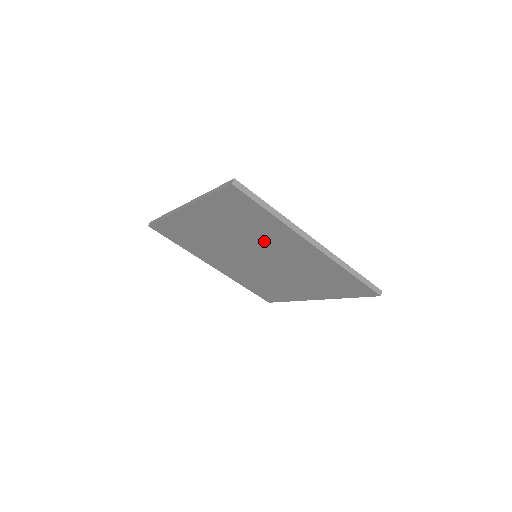
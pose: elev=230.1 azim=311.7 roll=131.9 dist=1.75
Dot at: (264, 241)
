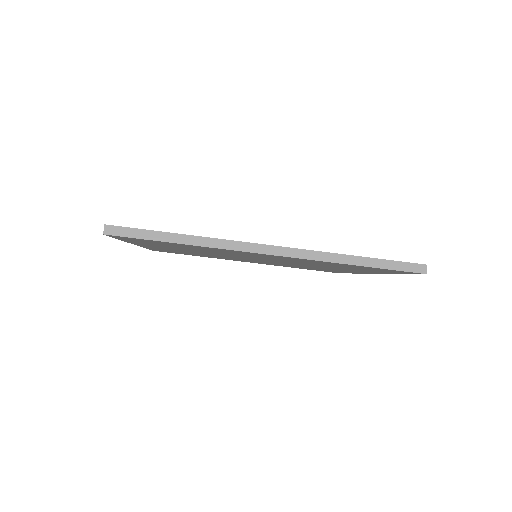
Dot at: occluded
